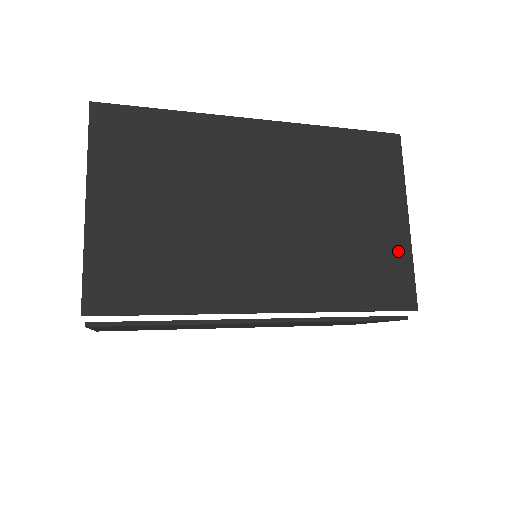
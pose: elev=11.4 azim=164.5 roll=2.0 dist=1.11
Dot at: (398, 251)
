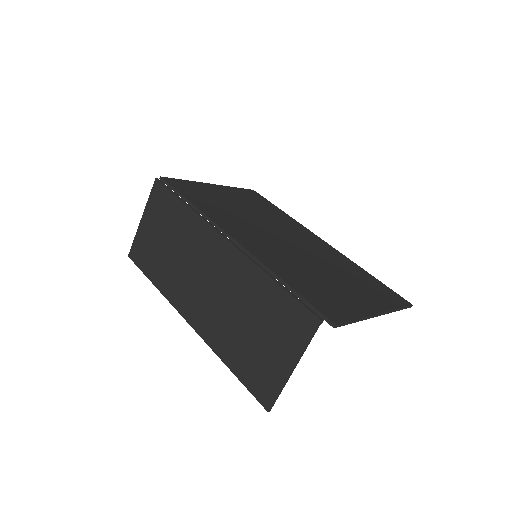
Dot at: (353, 308)
